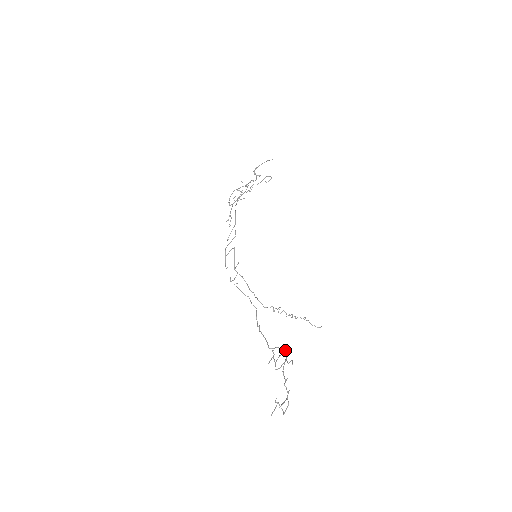
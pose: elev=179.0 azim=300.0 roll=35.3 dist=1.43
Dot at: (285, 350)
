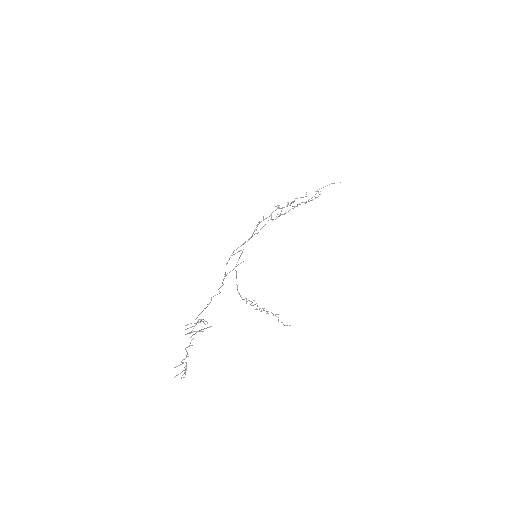
Dot at: (201, 320)
